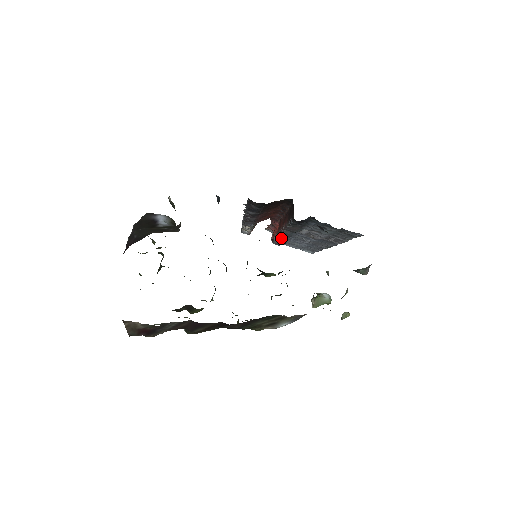
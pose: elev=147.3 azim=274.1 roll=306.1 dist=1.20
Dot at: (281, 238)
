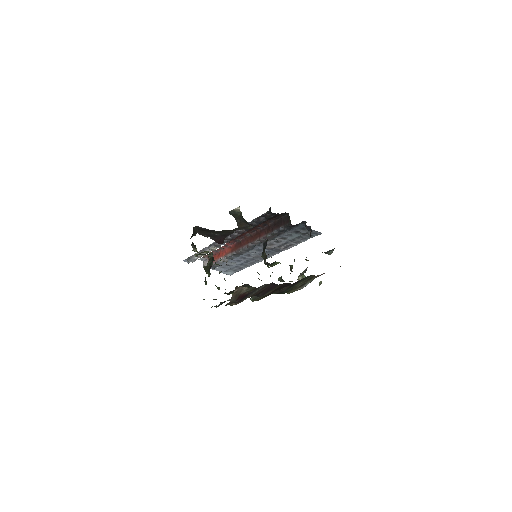
Dot at: (235, 255)
